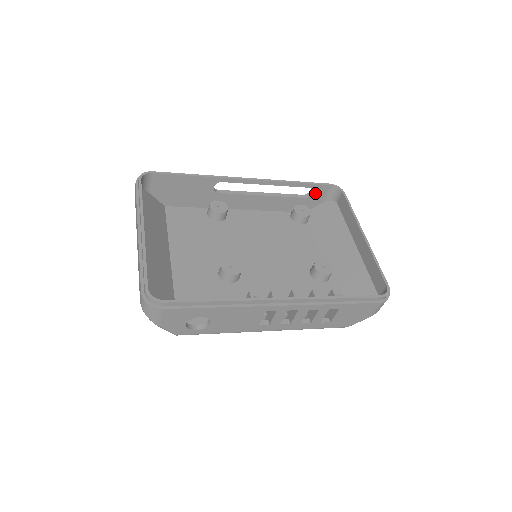
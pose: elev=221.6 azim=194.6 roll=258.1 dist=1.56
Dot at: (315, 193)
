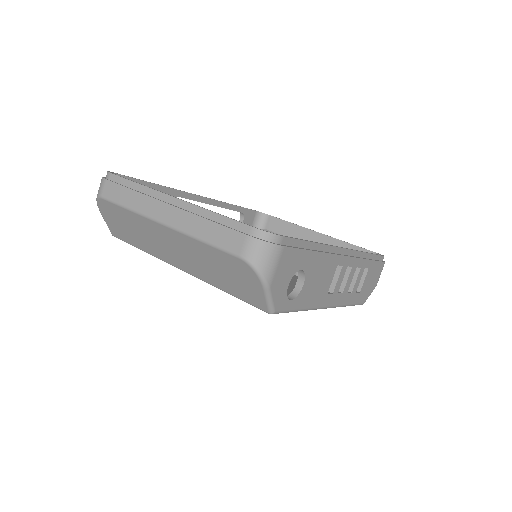
Dot at: (245, 221)
